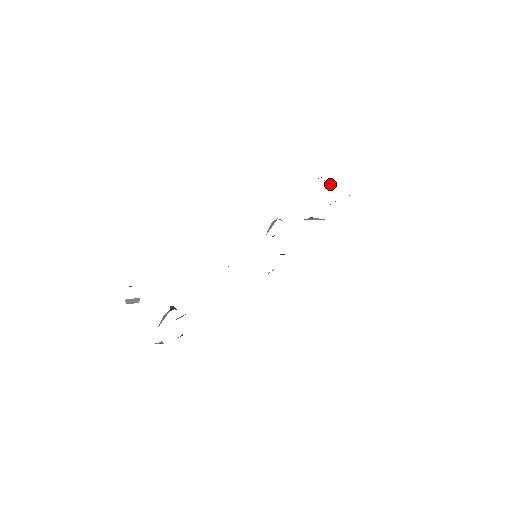
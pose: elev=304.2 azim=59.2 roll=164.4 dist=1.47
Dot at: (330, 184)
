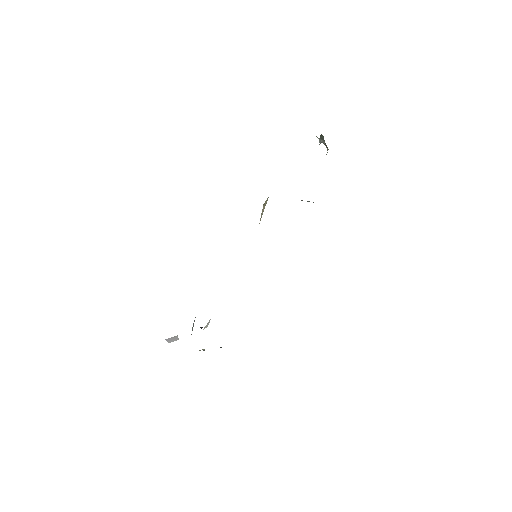
Dot at: (324, 143)
